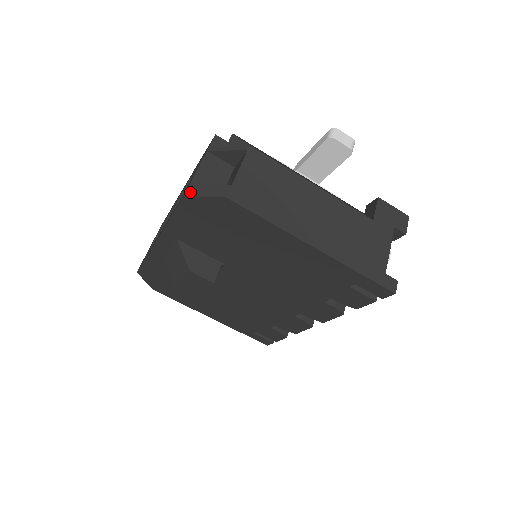
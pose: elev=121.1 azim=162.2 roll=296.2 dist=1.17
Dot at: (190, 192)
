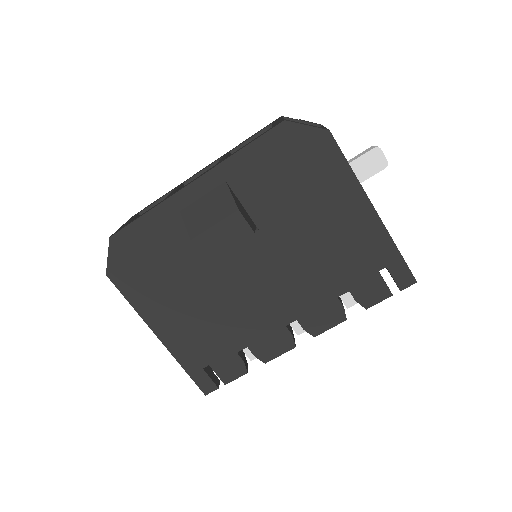
Dot at: (289, 120)
